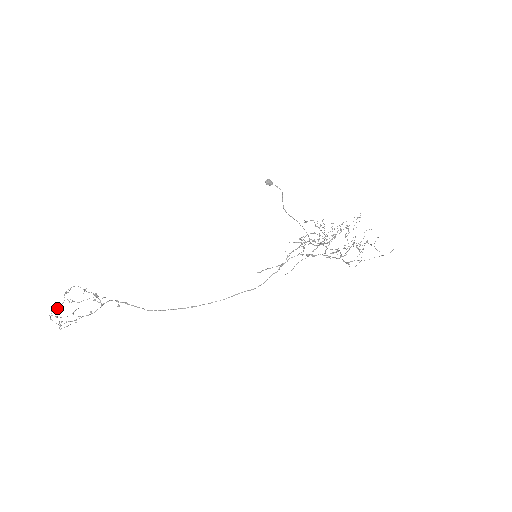
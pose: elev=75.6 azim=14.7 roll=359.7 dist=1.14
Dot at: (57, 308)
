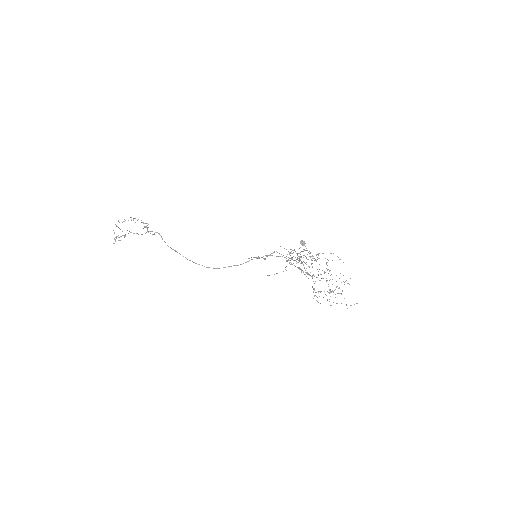
Dot at: (123, 221)
